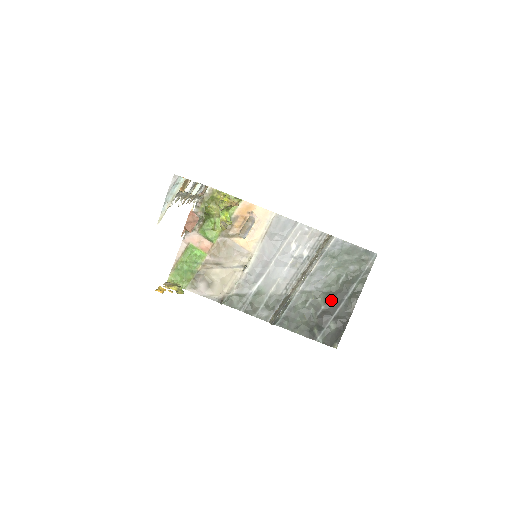
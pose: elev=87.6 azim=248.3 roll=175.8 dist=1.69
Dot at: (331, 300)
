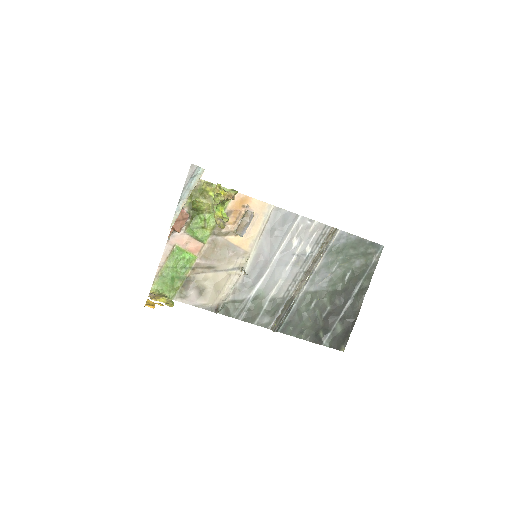
Dot at: (337, 299)
